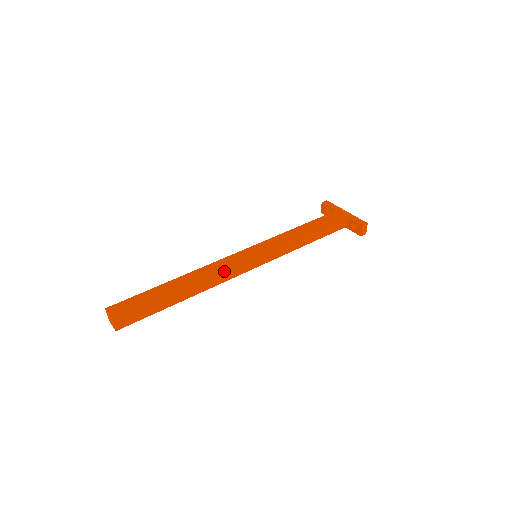
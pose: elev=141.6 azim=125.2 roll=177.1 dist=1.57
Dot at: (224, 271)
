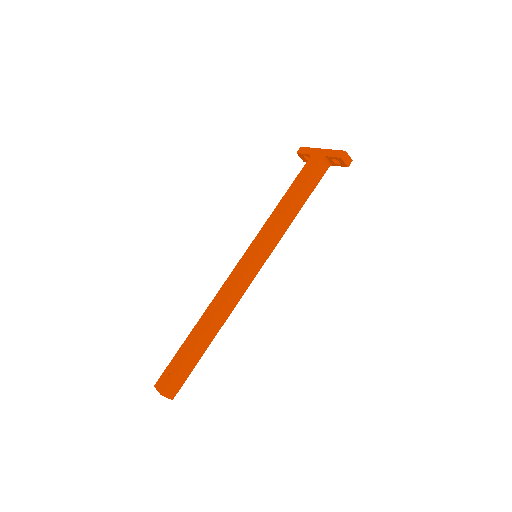
Dot at: (232, 293)
